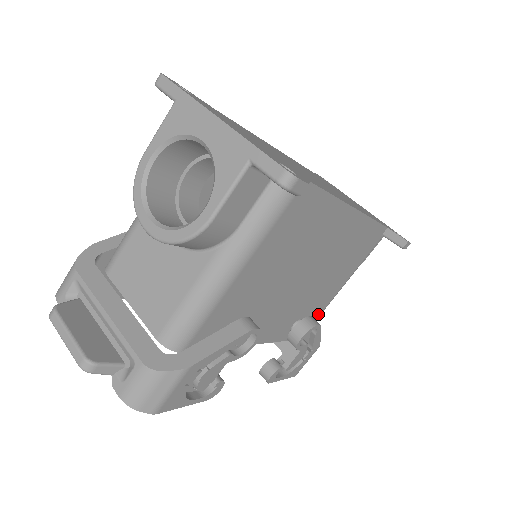
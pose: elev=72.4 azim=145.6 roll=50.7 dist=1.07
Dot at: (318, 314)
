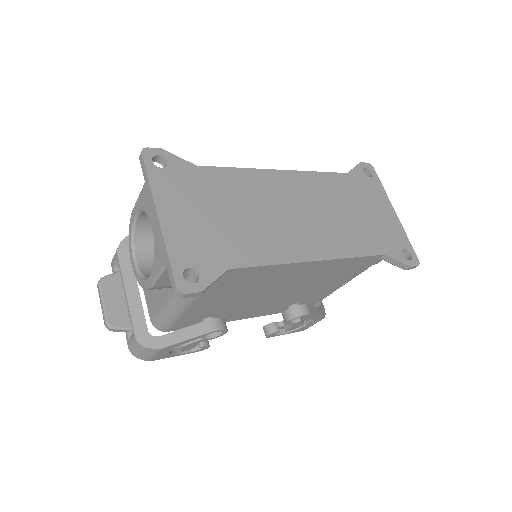
Dot at: (321, 298)
